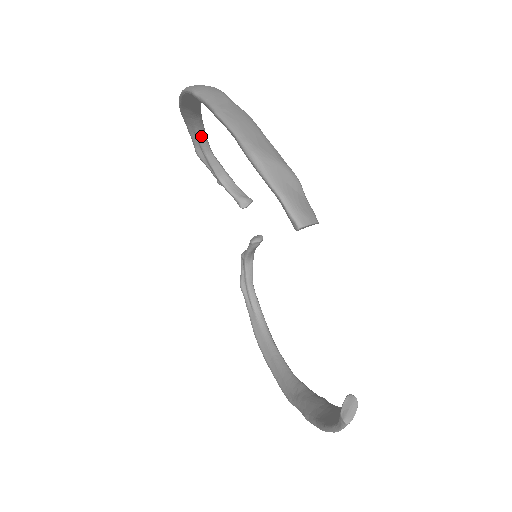
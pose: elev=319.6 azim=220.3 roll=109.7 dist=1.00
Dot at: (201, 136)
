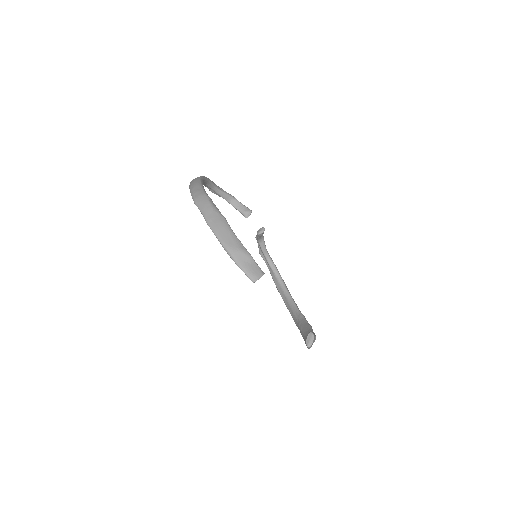
Dot at: (210, 186)
